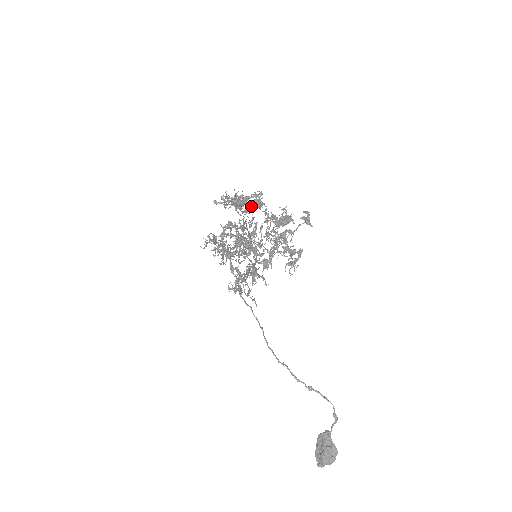
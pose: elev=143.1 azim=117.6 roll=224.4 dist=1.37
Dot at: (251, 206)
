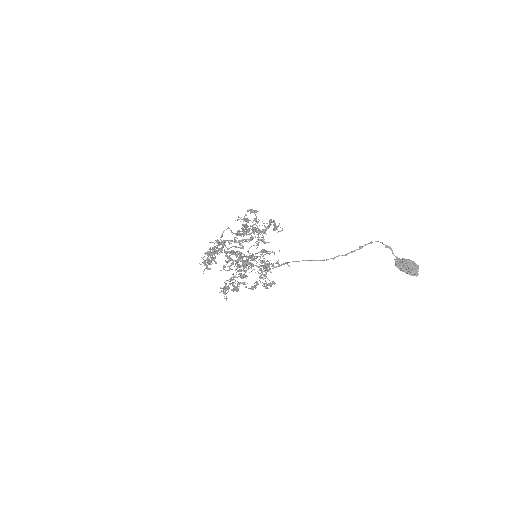
Dot at: occluded
